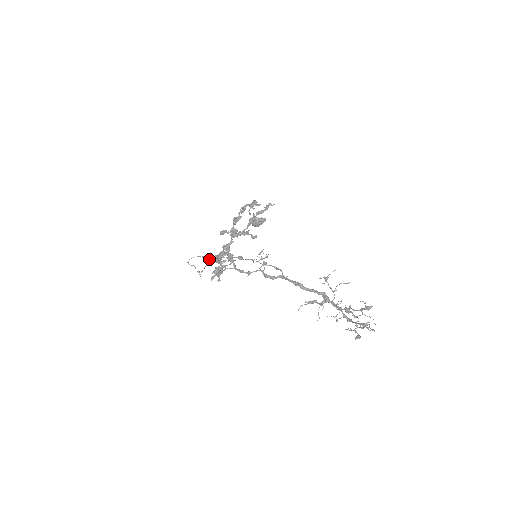
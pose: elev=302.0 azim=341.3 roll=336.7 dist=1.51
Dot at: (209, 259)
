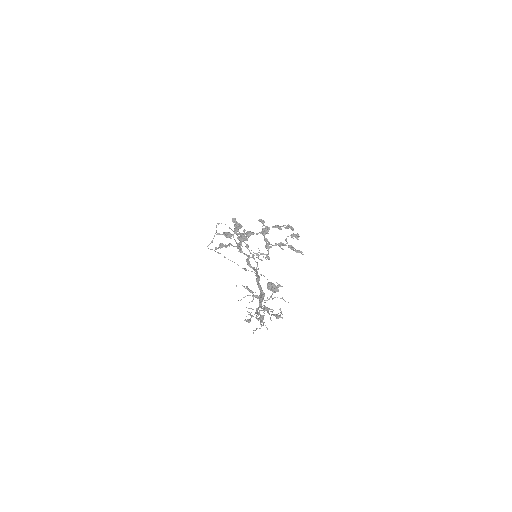
Dot at: (235, 220)
